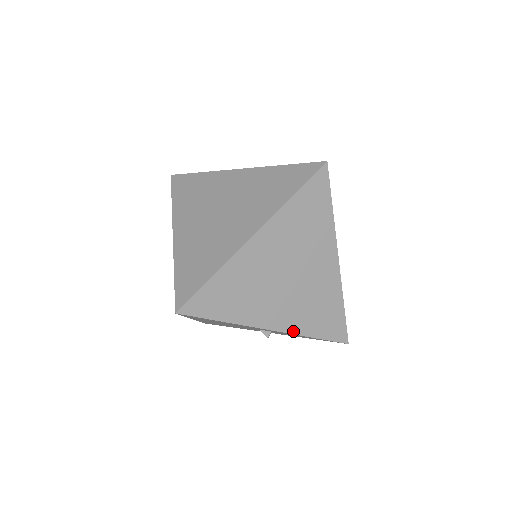
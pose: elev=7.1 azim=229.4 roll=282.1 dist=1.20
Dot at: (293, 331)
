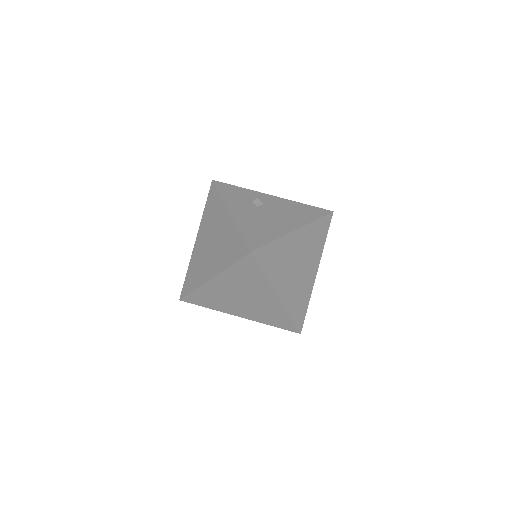
Dot at: (255, 320)
